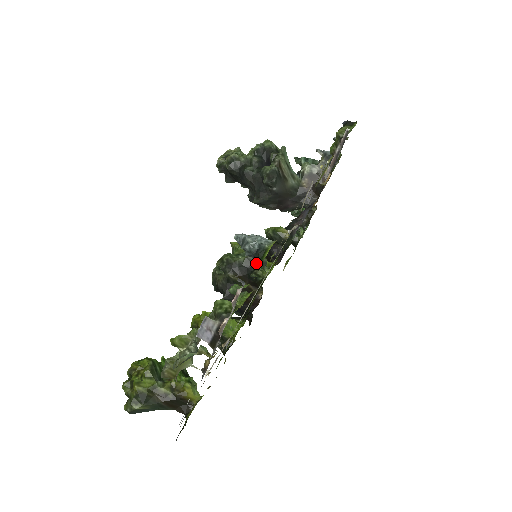
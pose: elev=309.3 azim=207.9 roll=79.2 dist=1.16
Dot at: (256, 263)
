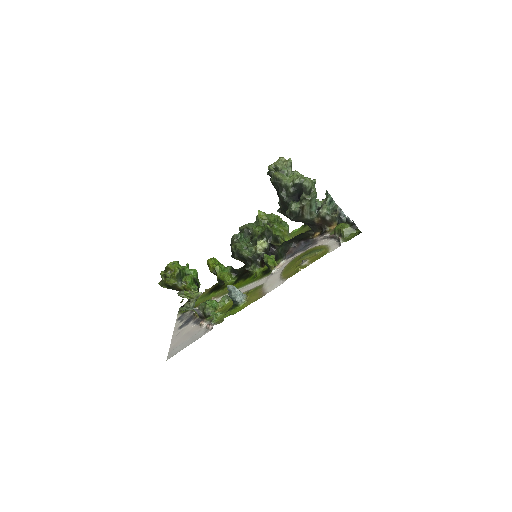
Dot at: (253, 262)
